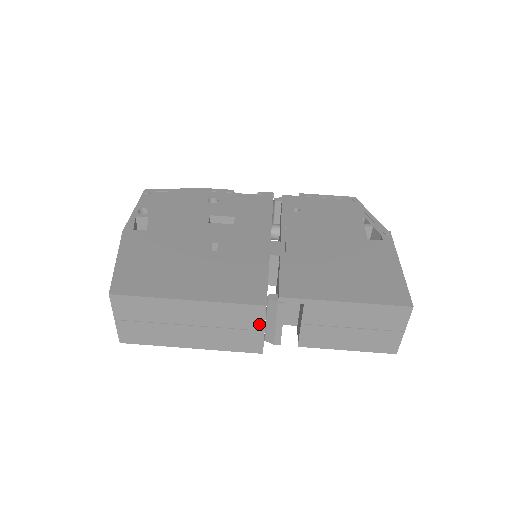
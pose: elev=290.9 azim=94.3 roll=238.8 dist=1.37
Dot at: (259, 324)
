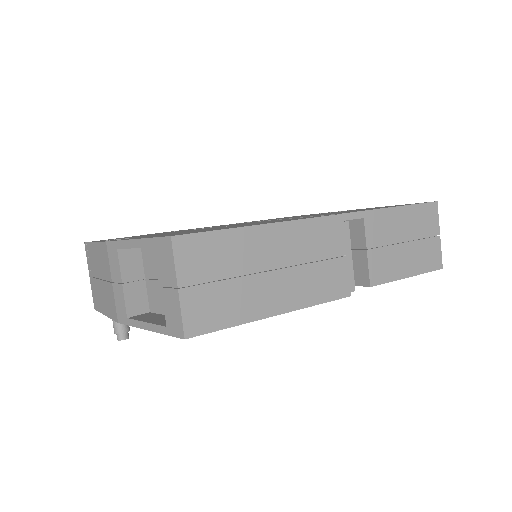
Dot at: (340, 246)
